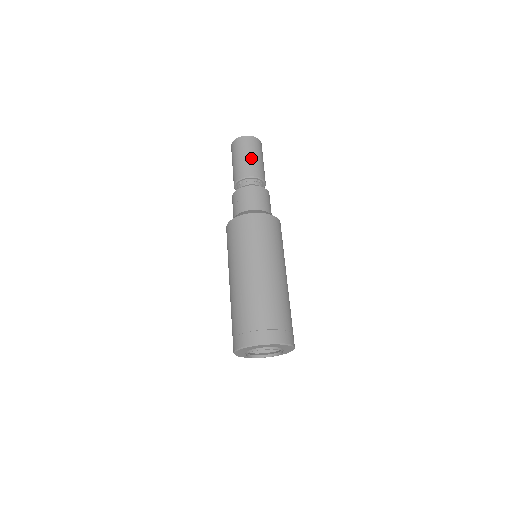
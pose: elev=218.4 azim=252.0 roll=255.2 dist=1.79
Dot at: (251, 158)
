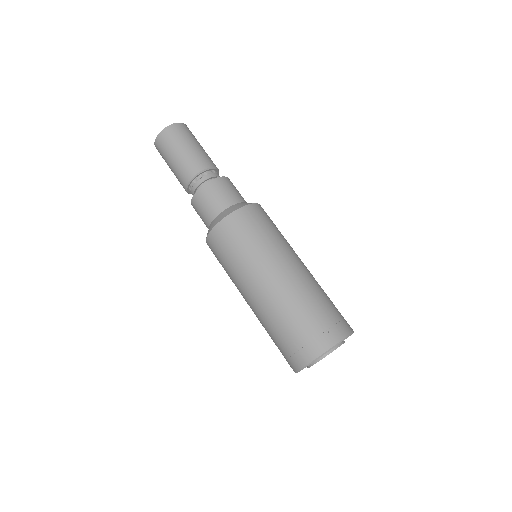
Dot at: (180, 155)
